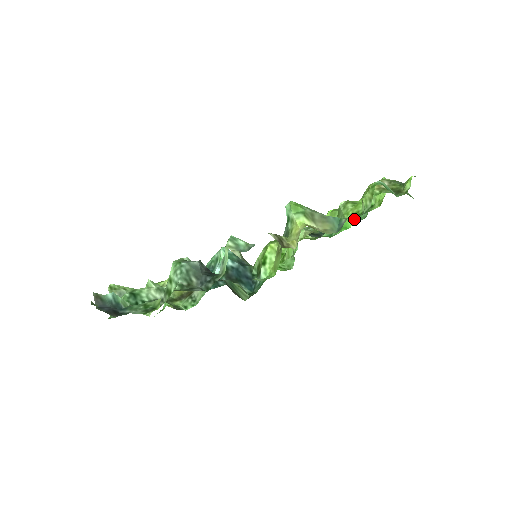
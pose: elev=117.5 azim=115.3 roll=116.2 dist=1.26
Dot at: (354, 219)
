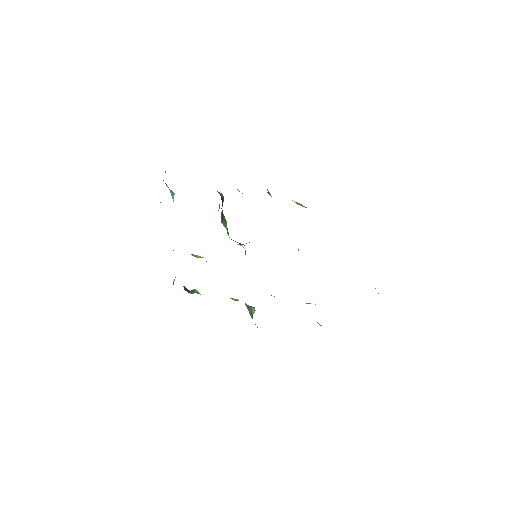
Dot at: occluded
